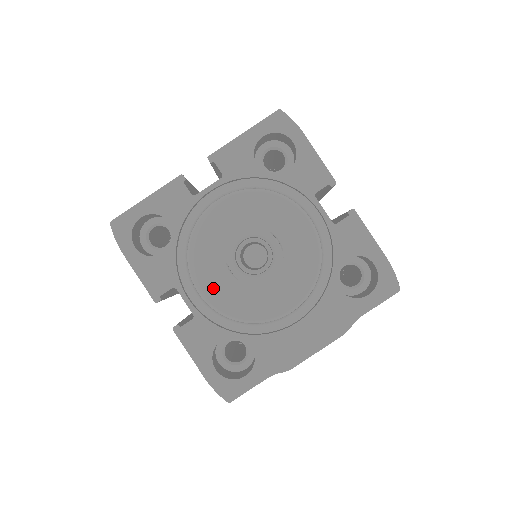
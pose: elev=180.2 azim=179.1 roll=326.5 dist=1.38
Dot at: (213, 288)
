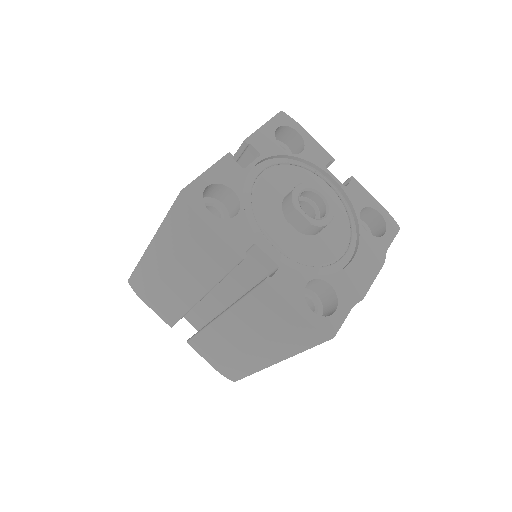
Dot at: (284, 241)
